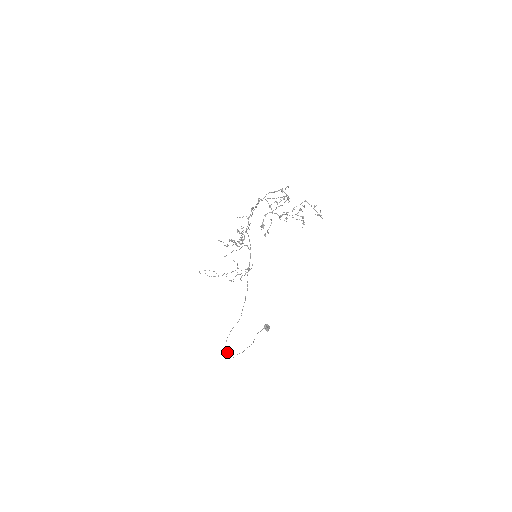
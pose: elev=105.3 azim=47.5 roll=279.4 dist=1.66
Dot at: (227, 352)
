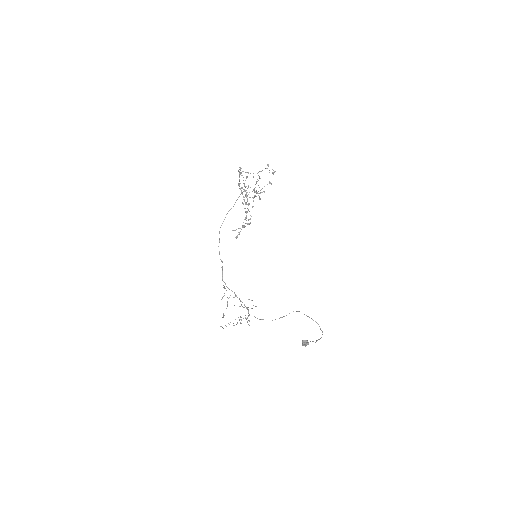
Dot at: occluded
